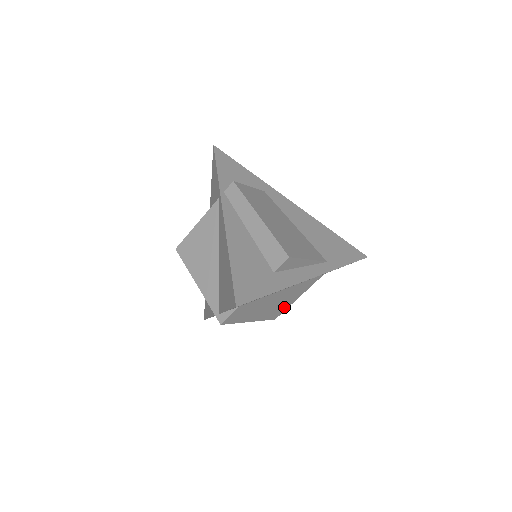
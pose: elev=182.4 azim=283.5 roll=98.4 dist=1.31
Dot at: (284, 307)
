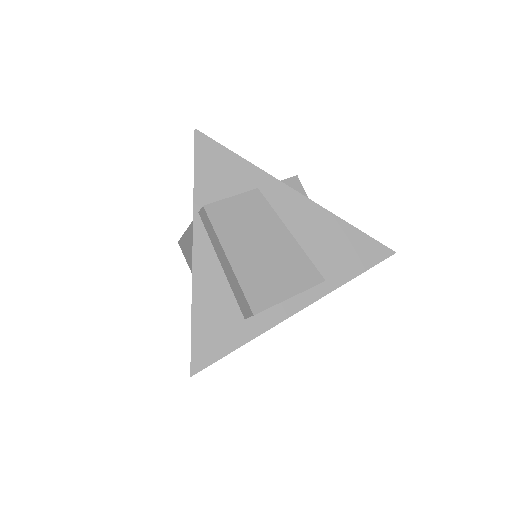
Dot at: occluded
